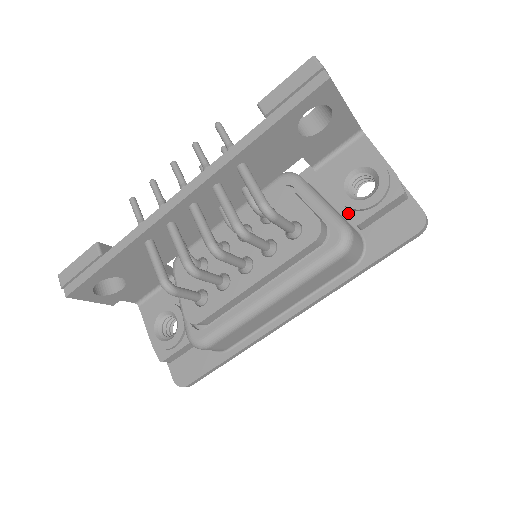
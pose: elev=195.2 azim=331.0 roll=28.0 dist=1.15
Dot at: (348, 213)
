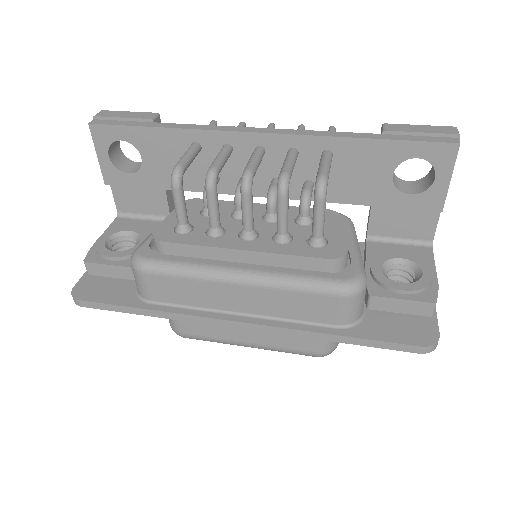
Dot at: (370, 282)
